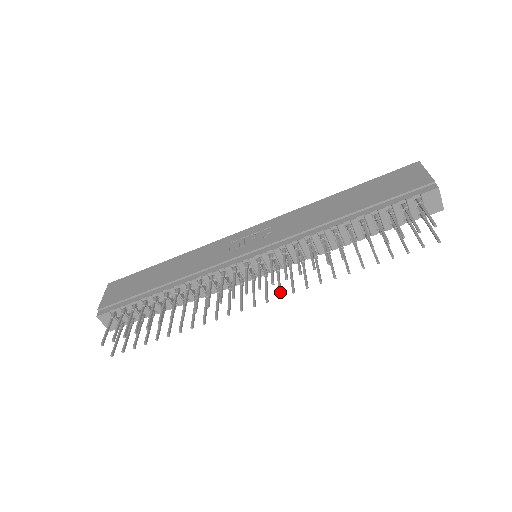
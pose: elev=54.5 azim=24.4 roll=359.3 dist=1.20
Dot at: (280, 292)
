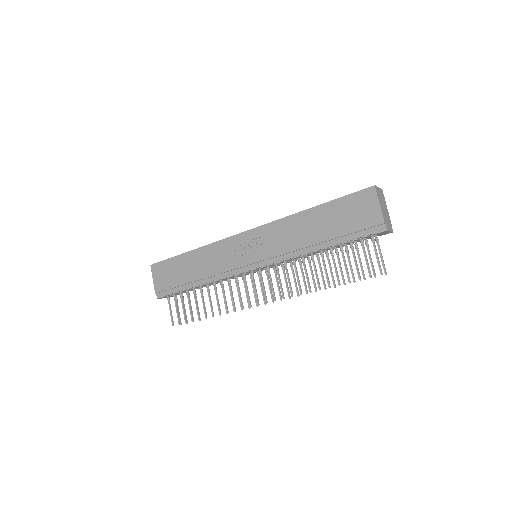
Dot at: (280, 296)
